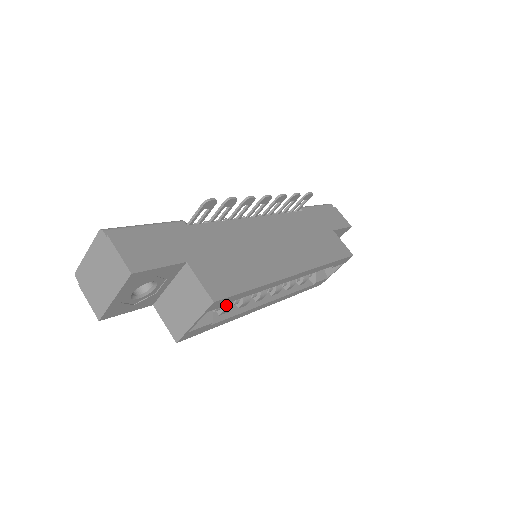
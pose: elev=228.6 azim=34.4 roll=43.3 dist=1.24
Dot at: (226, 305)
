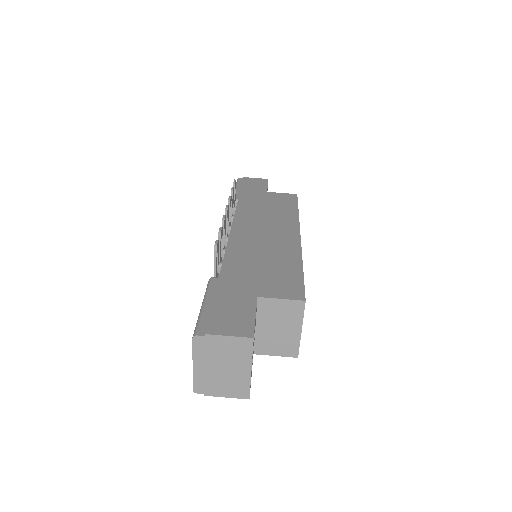
Dot at: occluded
